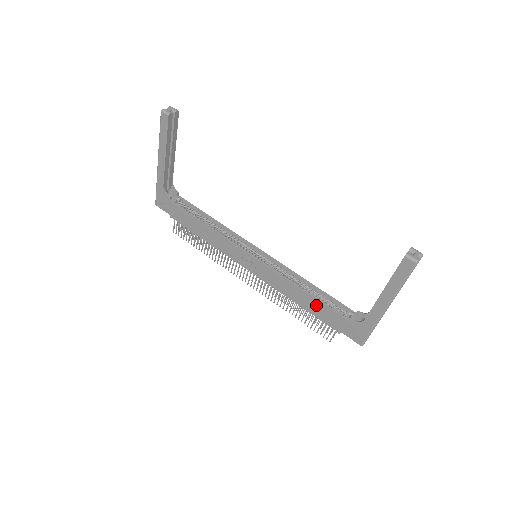
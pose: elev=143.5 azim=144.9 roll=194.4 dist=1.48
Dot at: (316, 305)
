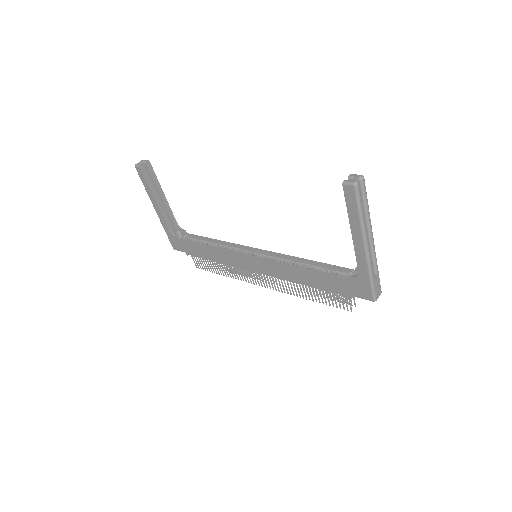
Dot at: (317, 278)
